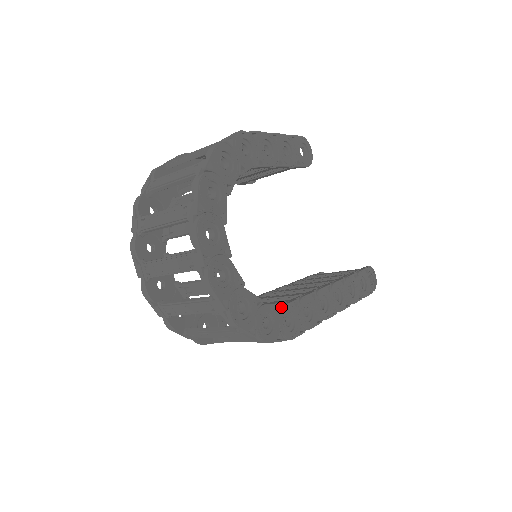
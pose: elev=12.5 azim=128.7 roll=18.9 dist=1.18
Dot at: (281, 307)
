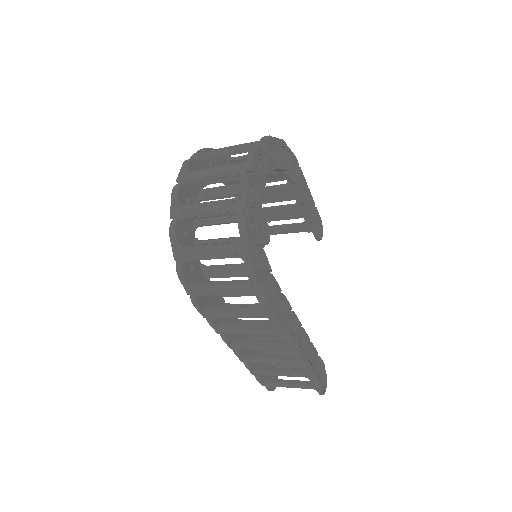
Dot at: (270, 273)
